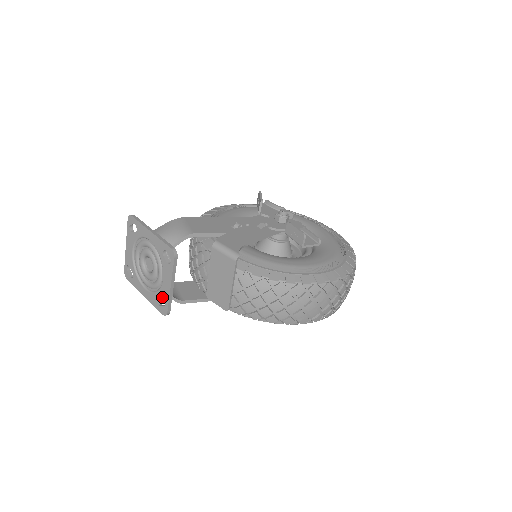
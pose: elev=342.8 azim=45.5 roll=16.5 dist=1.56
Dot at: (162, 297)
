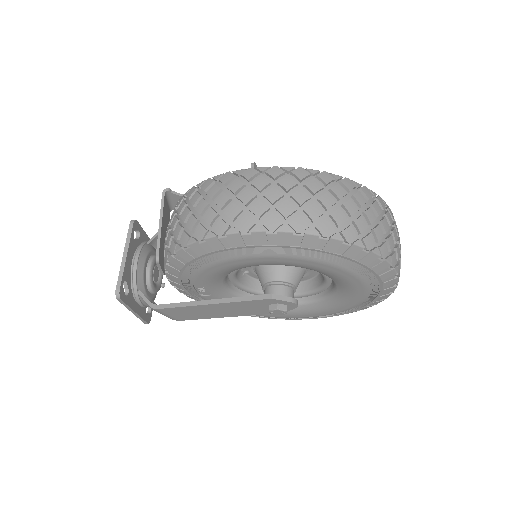
Dot at: occluded
